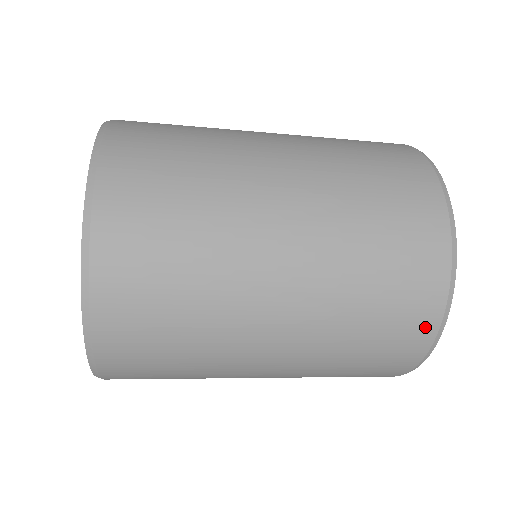
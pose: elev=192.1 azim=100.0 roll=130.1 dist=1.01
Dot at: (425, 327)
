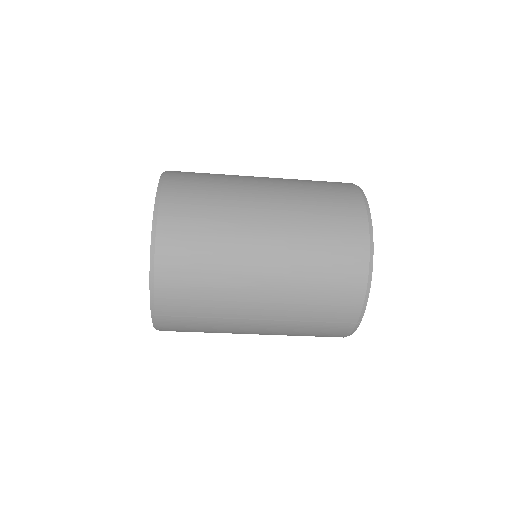
Dot at: (354, 199)
